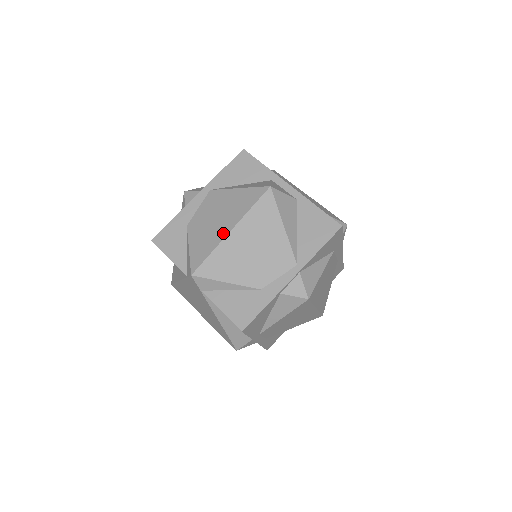
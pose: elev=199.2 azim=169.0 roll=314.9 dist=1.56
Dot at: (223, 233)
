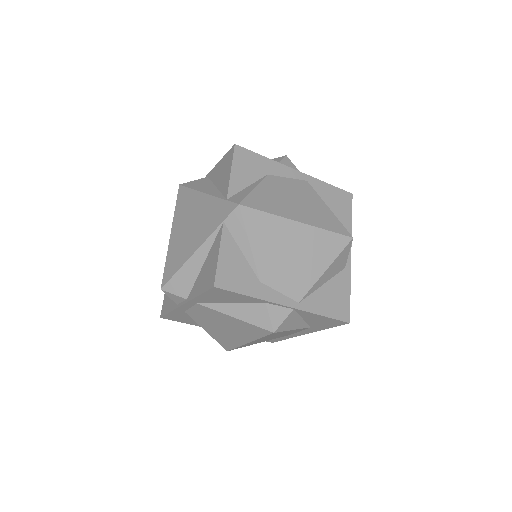
Dot at: (292, 215)
